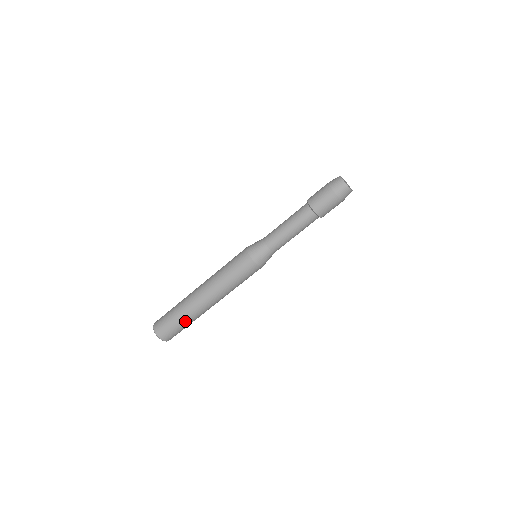
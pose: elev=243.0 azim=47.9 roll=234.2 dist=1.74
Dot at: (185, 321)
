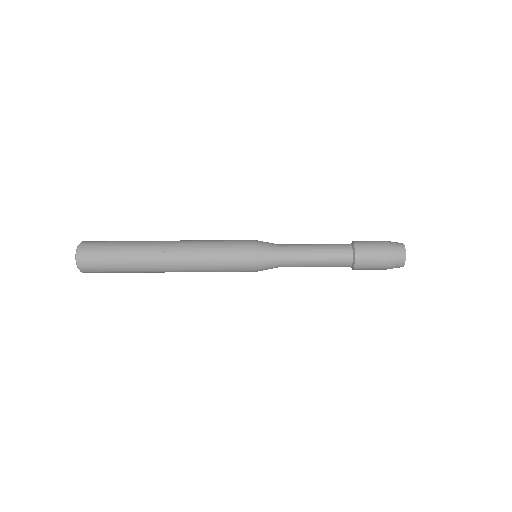
Dot at: occluded
